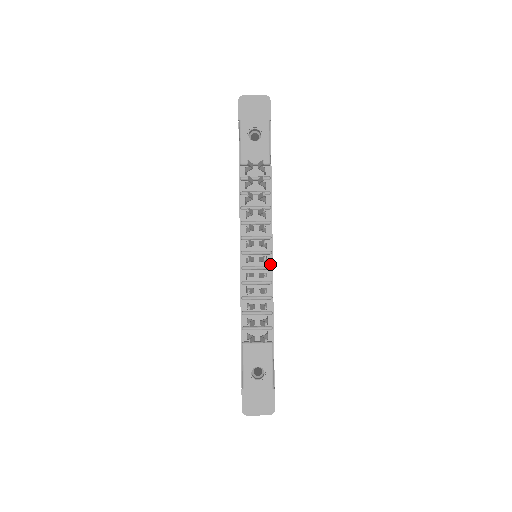
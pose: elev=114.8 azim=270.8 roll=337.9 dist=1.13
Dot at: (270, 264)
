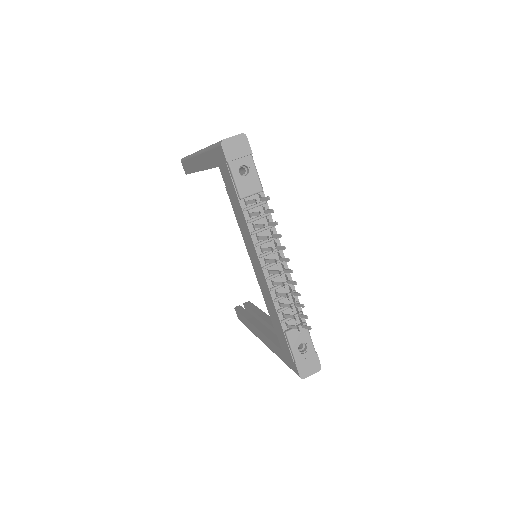
Dot at: (286, 268)
